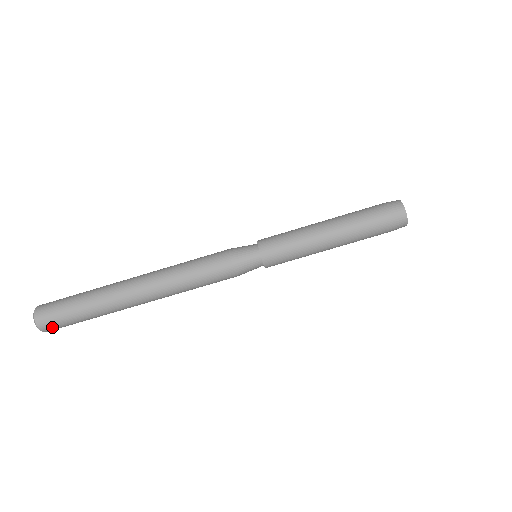
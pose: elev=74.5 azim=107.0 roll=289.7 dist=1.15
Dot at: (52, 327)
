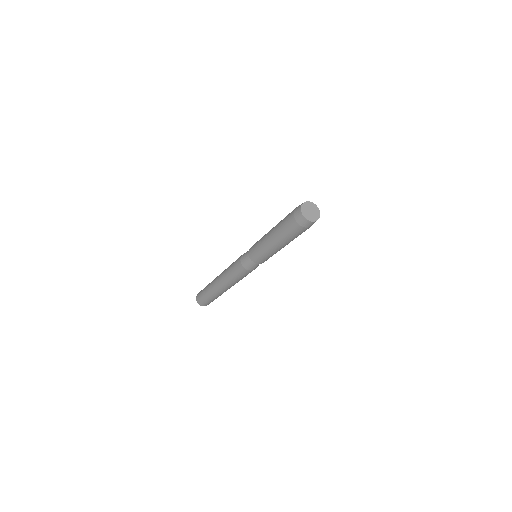
Dot at: occluded
